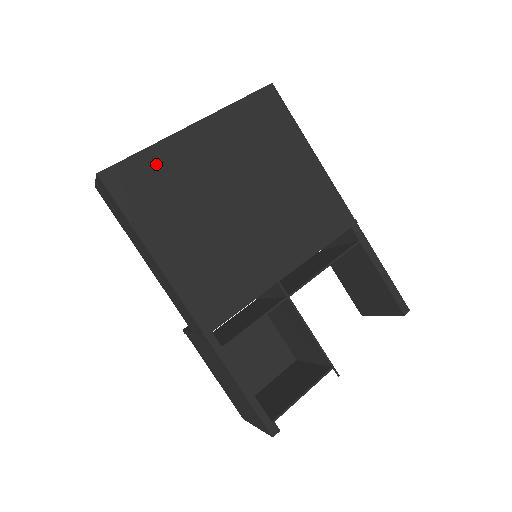
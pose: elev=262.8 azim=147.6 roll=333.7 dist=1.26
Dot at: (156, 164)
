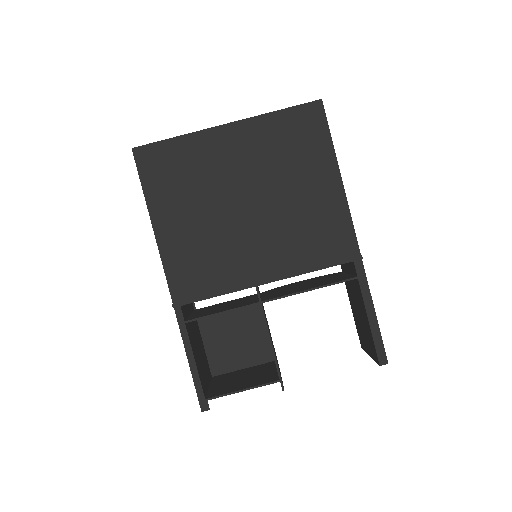
Dot at: (182, 152)
